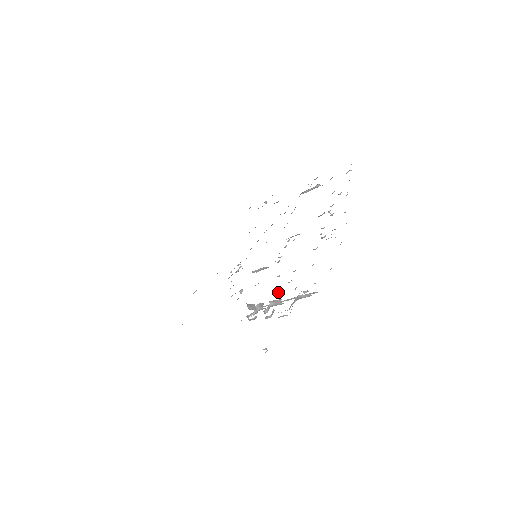
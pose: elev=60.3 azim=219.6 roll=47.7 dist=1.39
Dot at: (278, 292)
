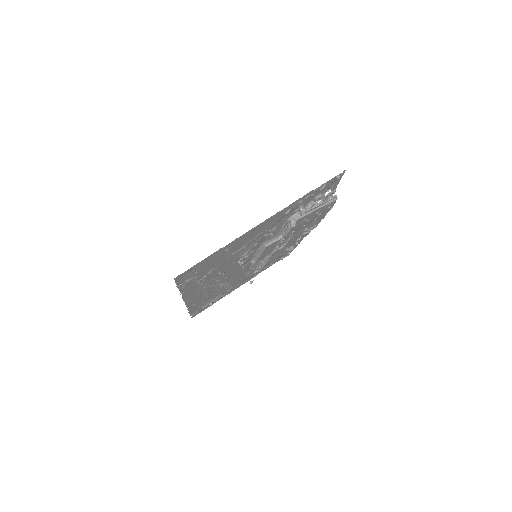
Dot at: (305, 220)
